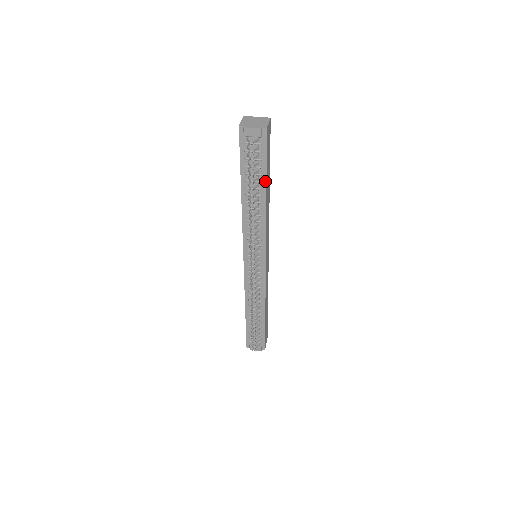
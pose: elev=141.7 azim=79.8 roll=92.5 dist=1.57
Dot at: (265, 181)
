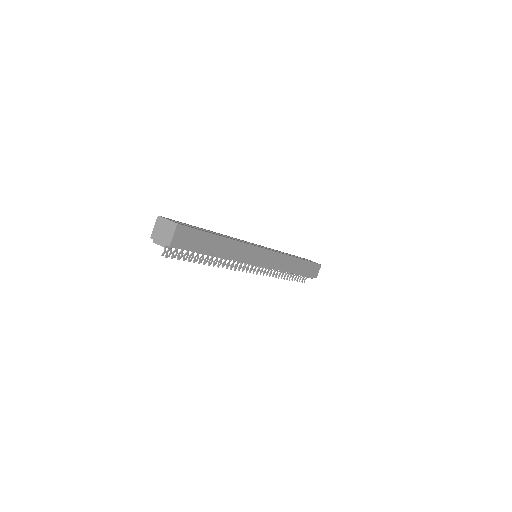
Dot at: (206, 254)
